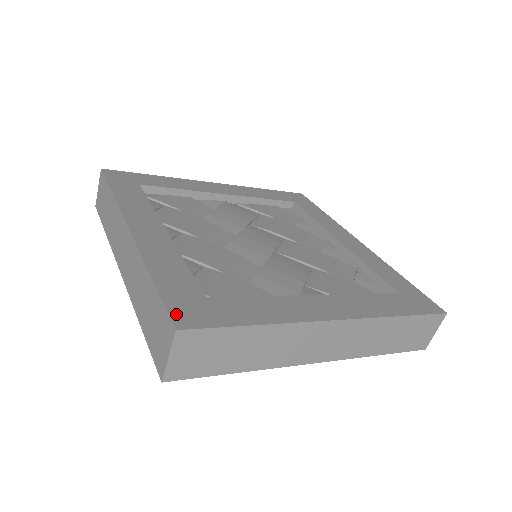
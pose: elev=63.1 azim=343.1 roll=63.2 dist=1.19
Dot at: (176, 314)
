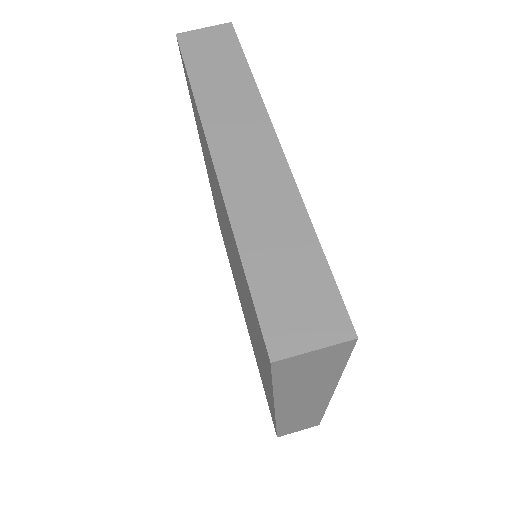
Dot at: (346, 313)
